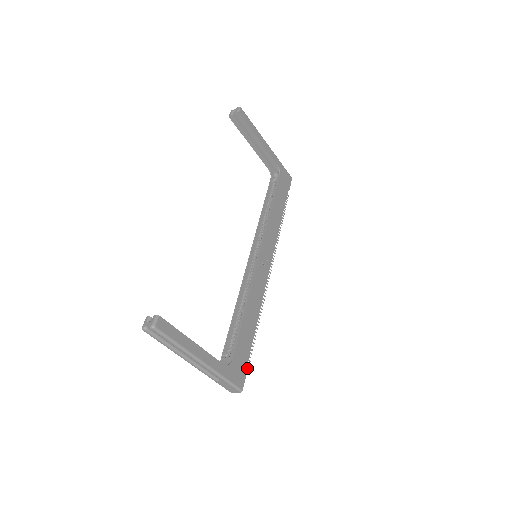
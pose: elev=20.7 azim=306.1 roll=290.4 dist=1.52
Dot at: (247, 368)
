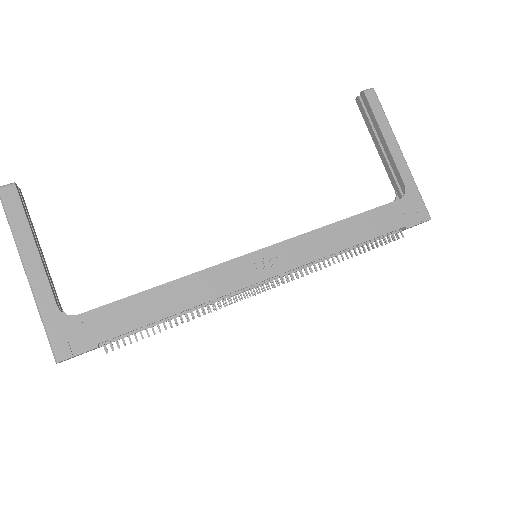
Dot at: (94, 347)
